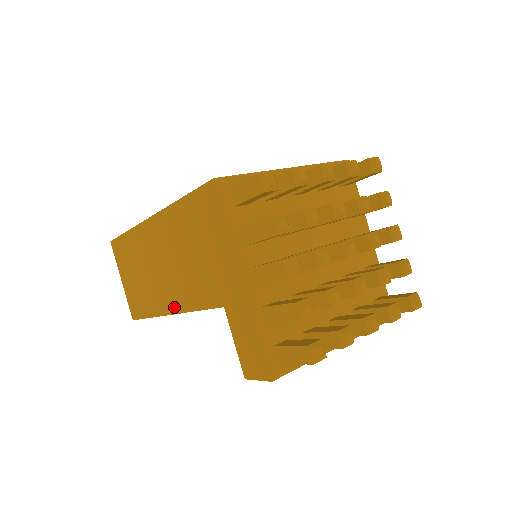
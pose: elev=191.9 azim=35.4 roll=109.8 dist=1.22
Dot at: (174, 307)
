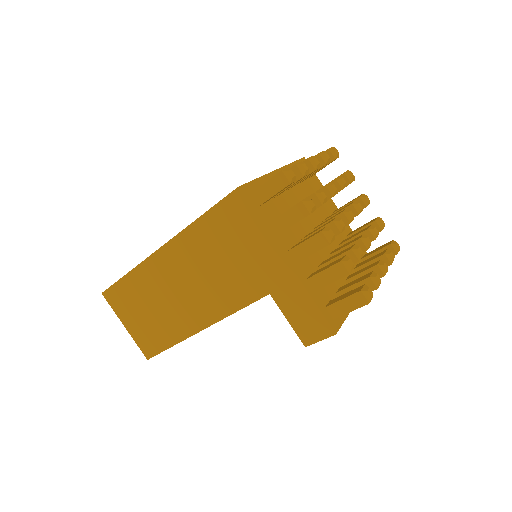
Dot at: (206, 321)
